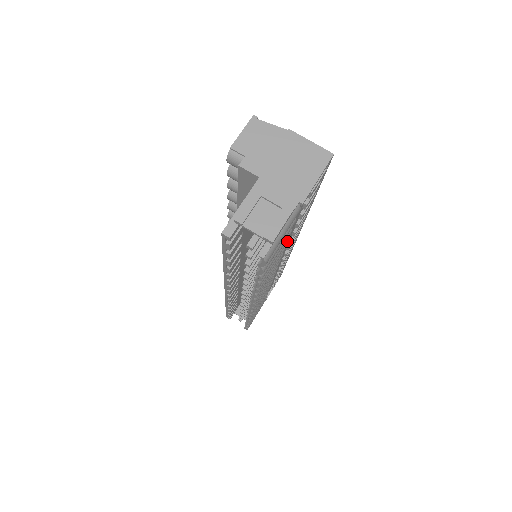
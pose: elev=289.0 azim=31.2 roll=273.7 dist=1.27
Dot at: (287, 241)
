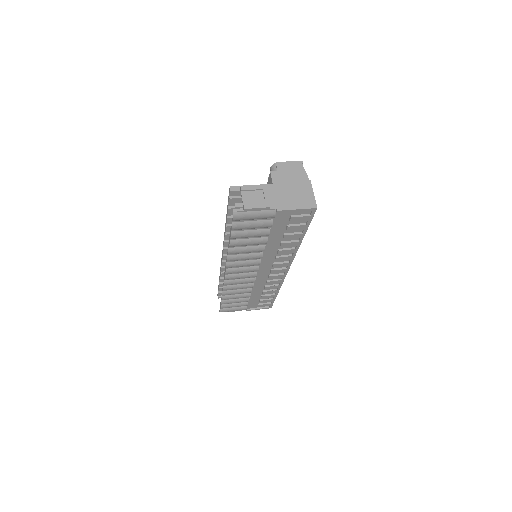
Dot at: (266, 241)
